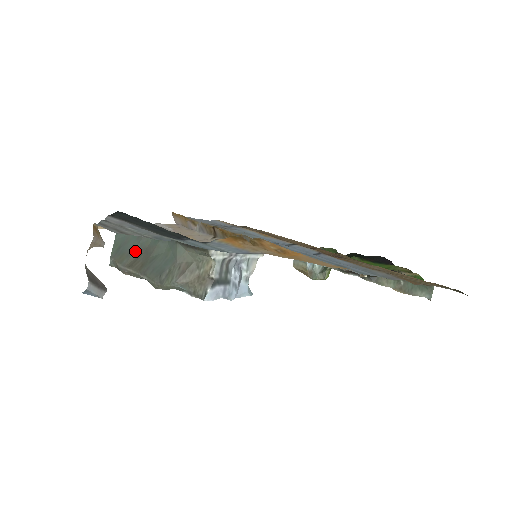
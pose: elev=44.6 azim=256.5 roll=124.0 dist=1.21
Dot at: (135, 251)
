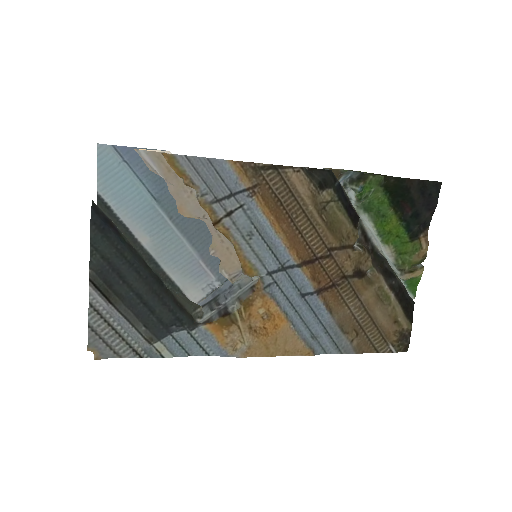
Dot at: occluded
